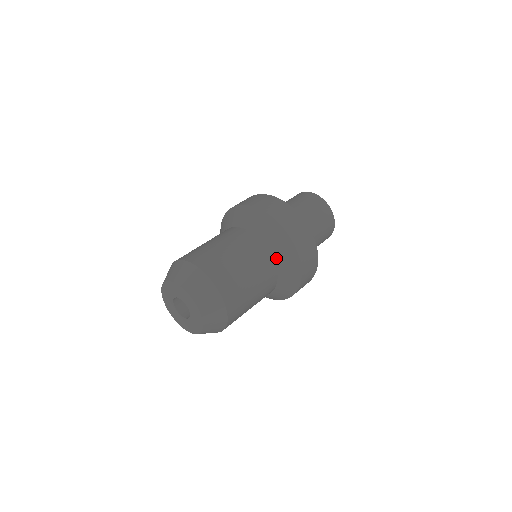
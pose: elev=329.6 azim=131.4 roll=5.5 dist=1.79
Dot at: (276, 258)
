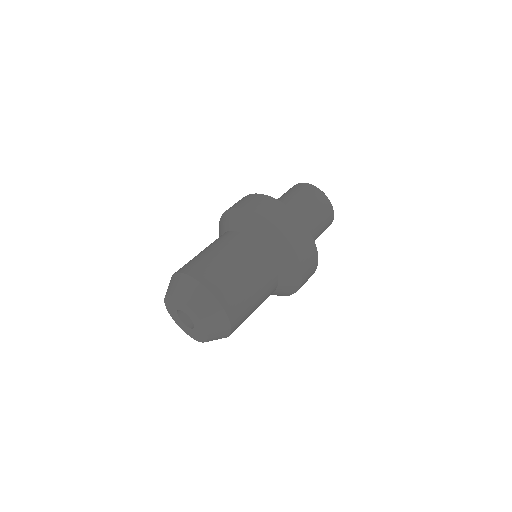
Dot at: (276, 262)
